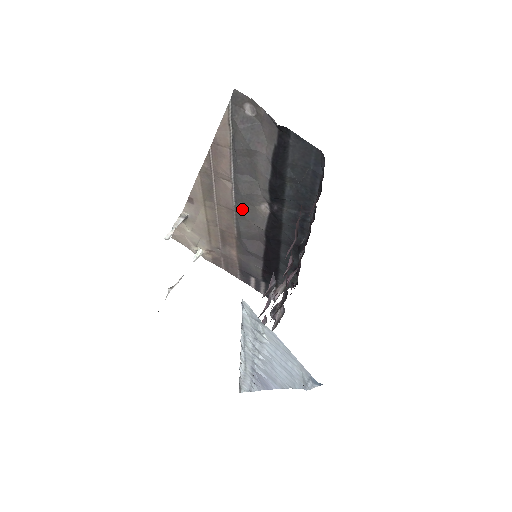
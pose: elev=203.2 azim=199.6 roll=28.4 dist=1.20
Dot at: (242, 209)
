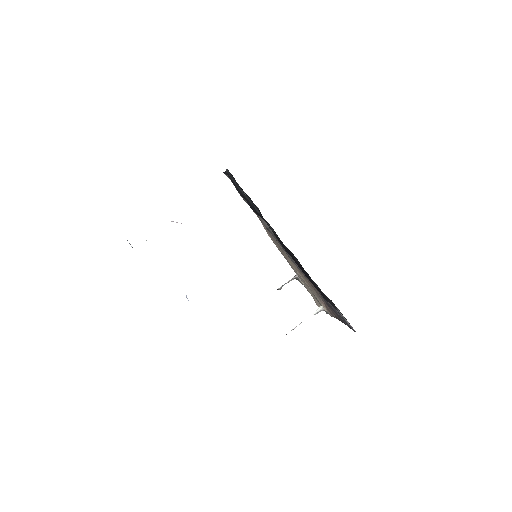
Dot at: occluded
